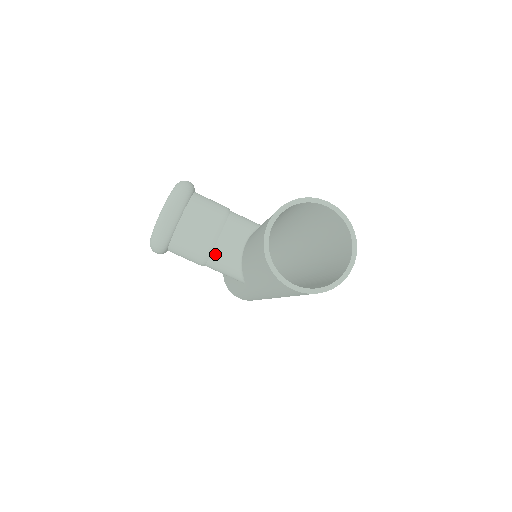
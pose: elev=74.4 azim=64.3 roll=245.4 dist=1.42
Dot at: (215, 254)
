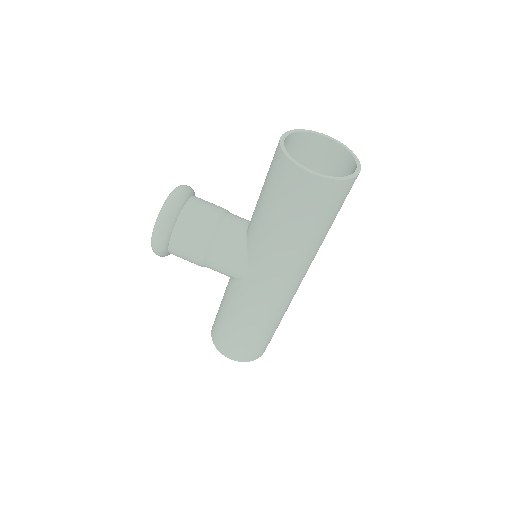
Dot at: (219, 235)
